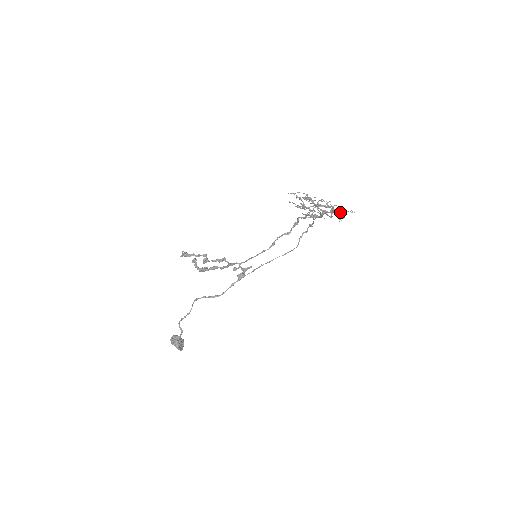
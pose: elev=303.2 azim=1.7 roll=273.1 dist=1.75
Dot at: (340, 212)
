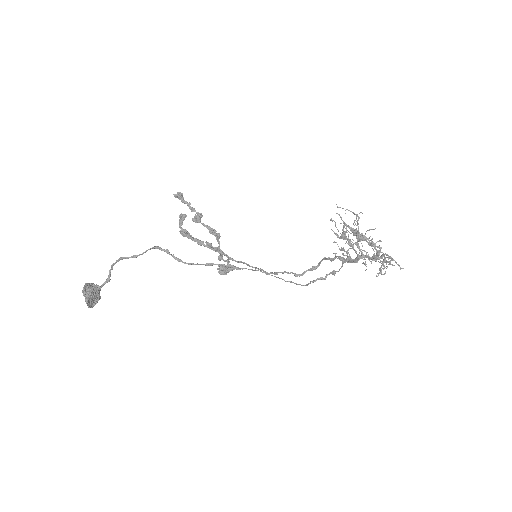
Dot at: (383, 264)
